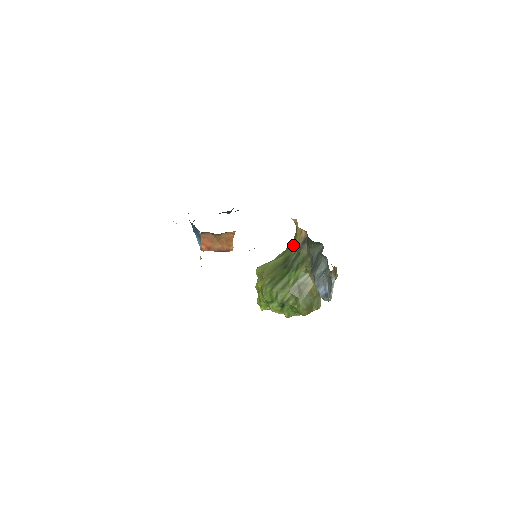
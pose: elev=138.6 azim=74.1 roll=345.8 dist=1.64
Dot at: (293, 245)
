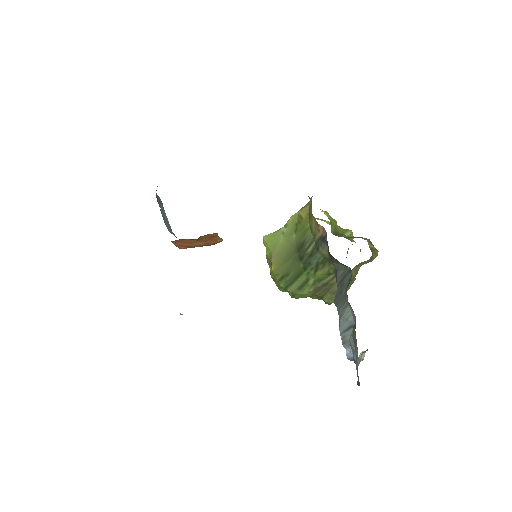
Dot at: (308, 226)
